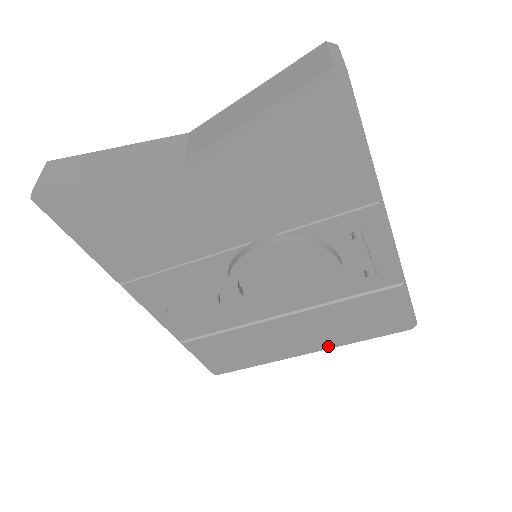
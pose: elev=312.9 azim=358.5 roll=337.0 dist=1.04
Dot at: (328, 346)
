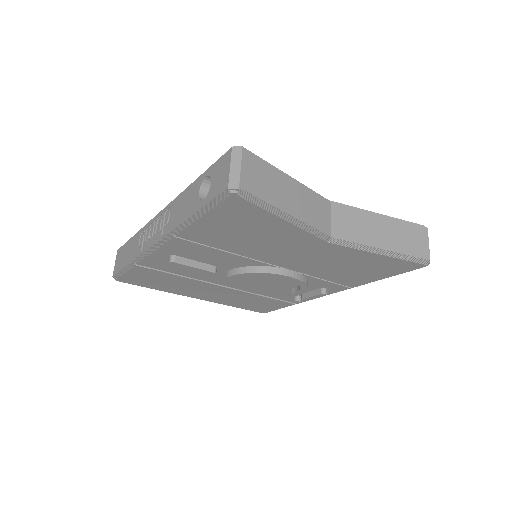
Dot at: (213, 301)
